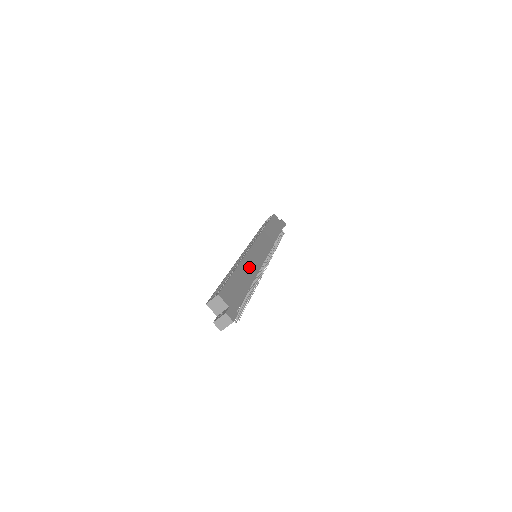
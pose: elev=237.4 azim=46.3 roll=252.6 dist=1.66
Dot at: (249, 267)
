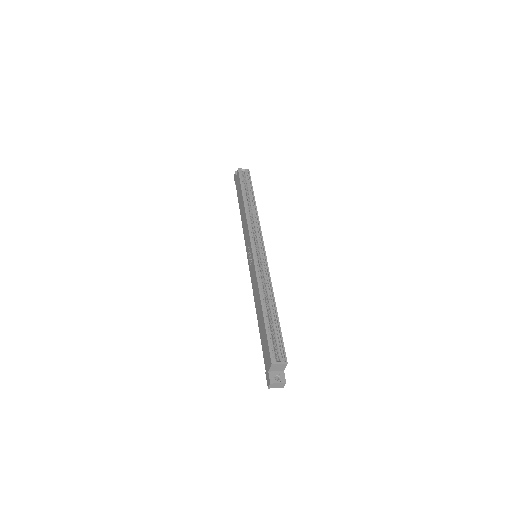
Dot at: occluded
